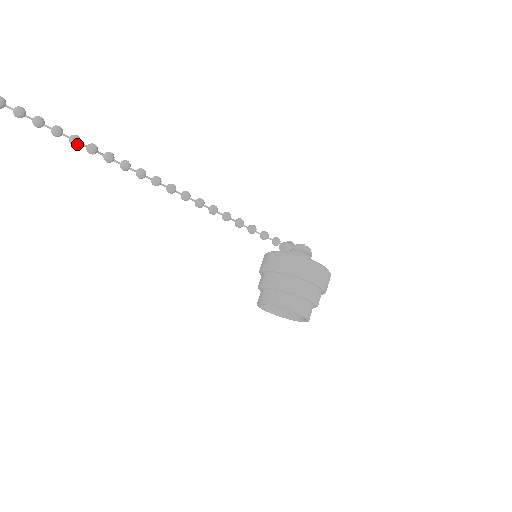
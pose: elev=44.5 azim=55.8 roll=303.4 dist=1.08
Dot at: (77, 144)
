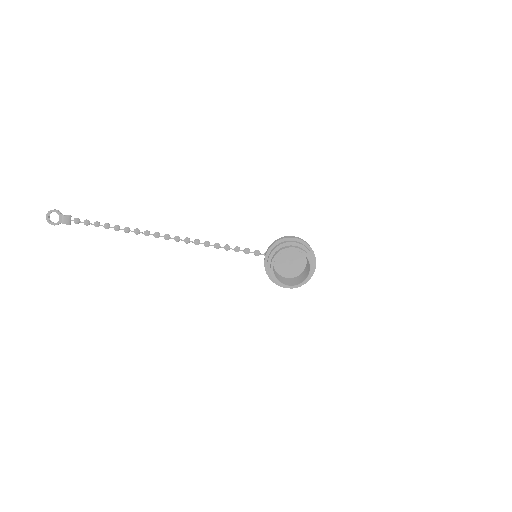
Dot at: (128, 229)
